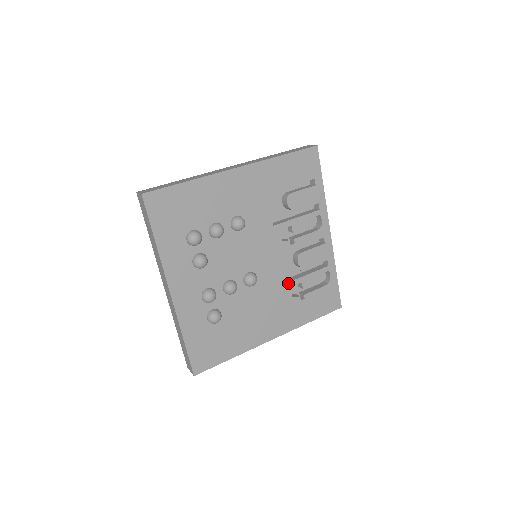
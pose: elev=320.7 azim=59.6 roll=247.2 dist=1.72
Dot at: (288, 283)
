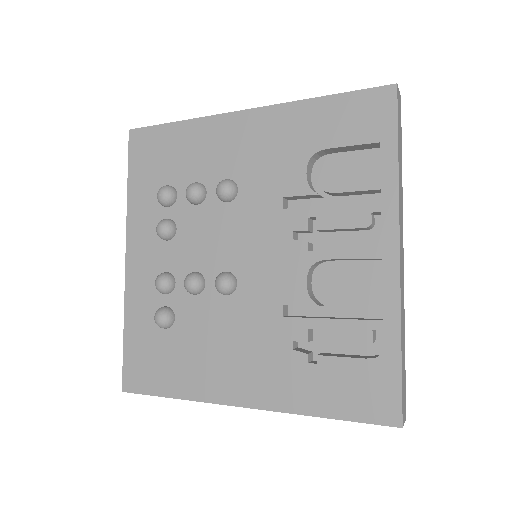
Dot at: (290, 318)
